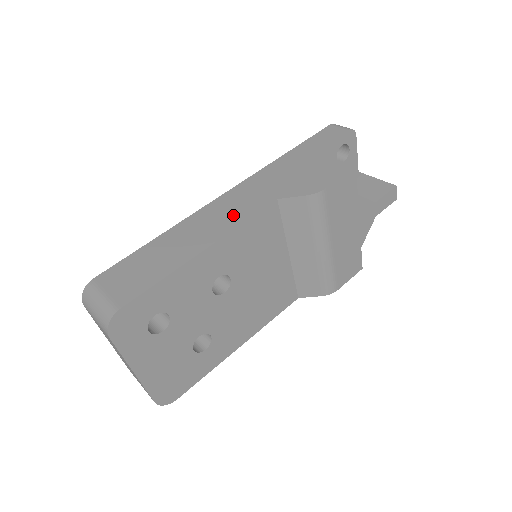
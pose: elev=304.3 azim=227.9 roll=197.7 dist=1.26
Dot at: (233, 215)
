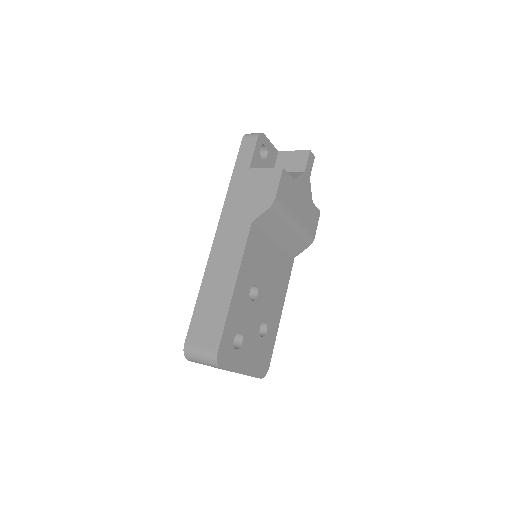
Dot at: (233, 250)
